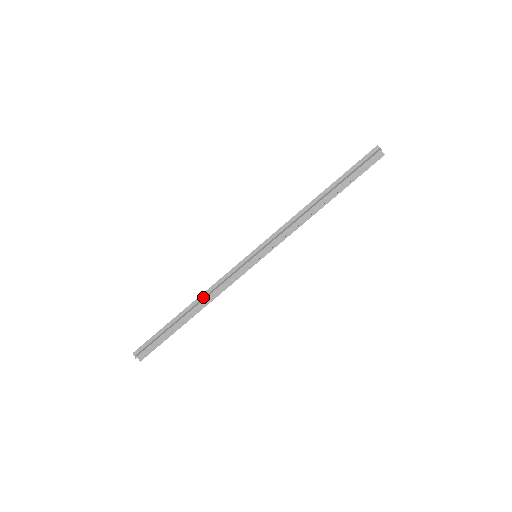
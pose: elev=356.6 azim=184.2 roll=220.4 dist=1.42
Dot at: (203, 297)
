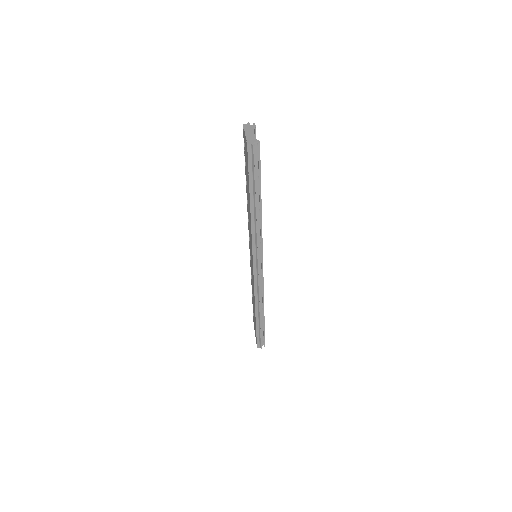
Dot at: (257, 305)
